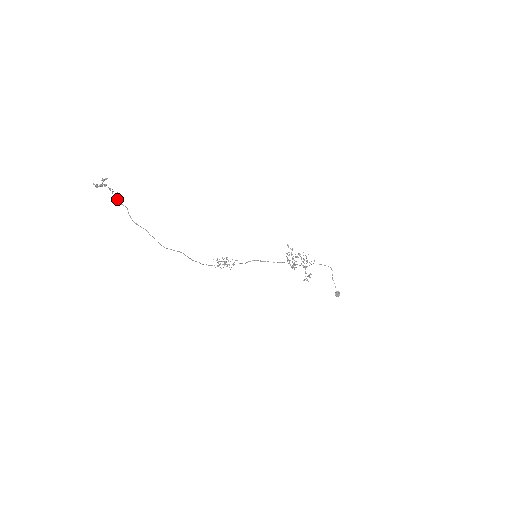
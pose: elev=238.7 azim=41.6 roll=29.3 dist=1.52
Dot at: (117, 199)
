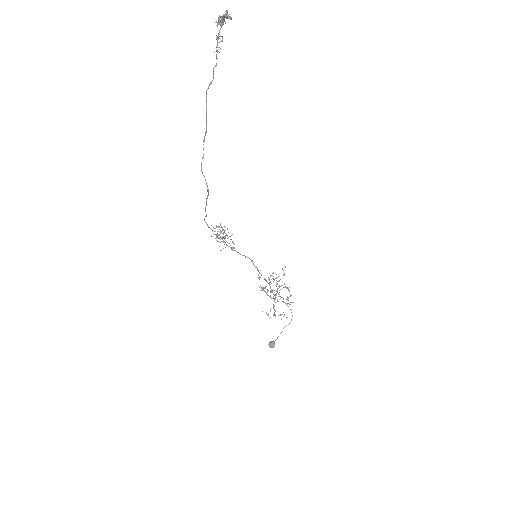
Dot at: (217, 58)
